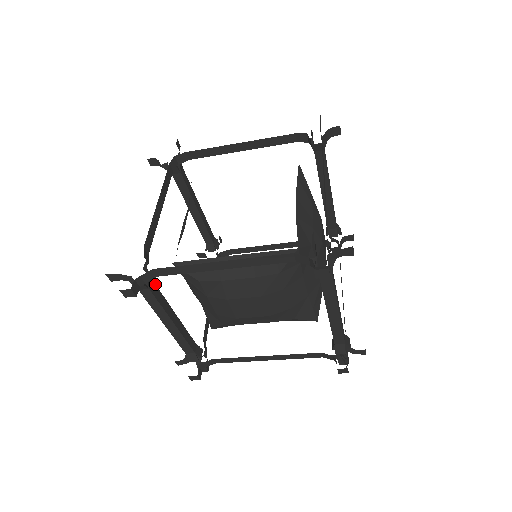
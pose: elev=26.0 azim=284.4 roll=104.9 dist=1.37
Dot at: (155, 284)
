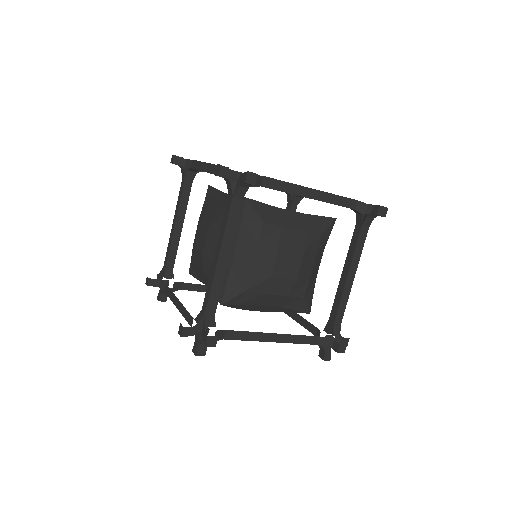
Dot at: occluded
